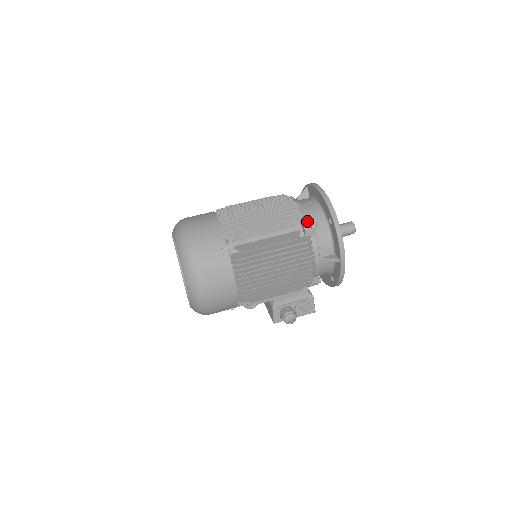
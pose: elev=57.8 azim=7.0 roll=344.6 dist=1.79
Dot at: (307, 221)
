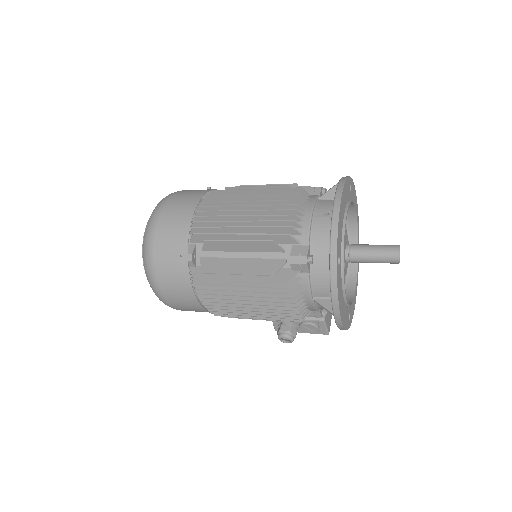
Dot at: (299, 250)
